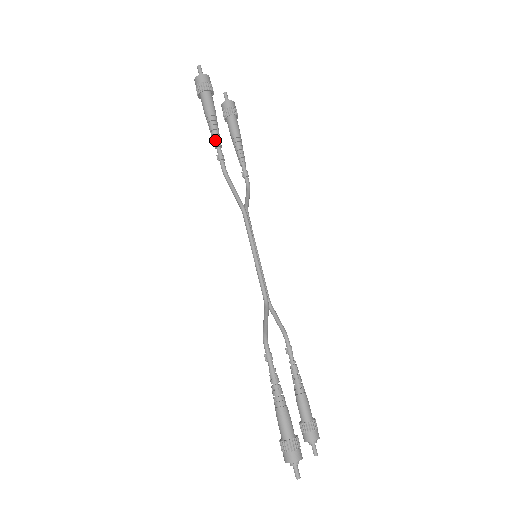
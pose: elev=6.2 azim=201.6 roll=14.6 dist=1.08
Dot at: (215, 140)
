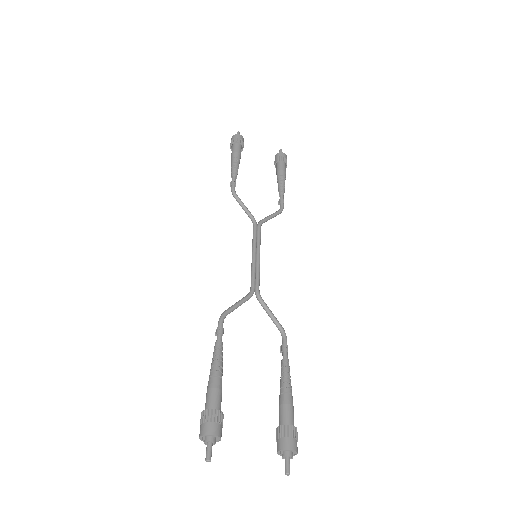
Dot at: (231, 173)
